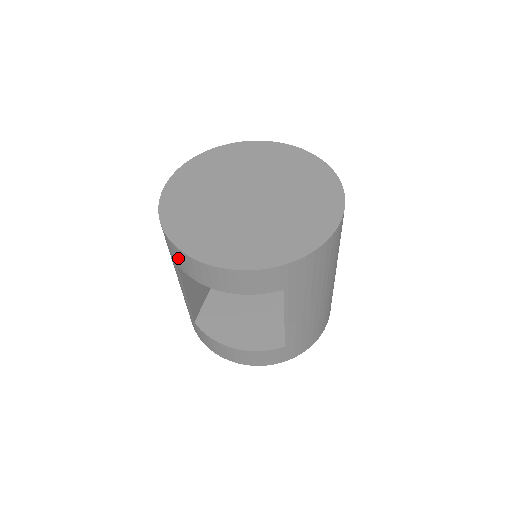
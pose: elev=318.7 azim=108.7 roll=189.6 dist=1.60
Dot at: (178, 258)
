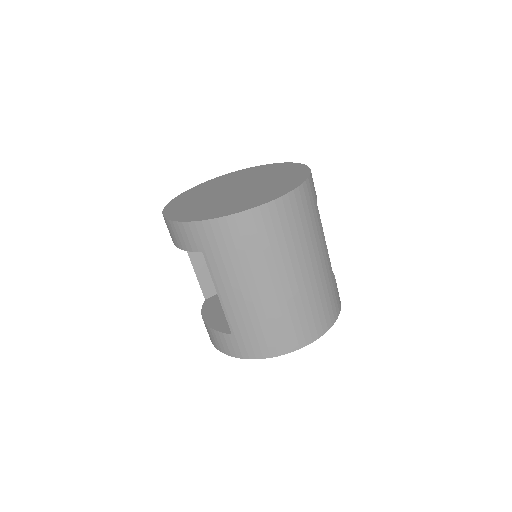
Dot at: occluded
